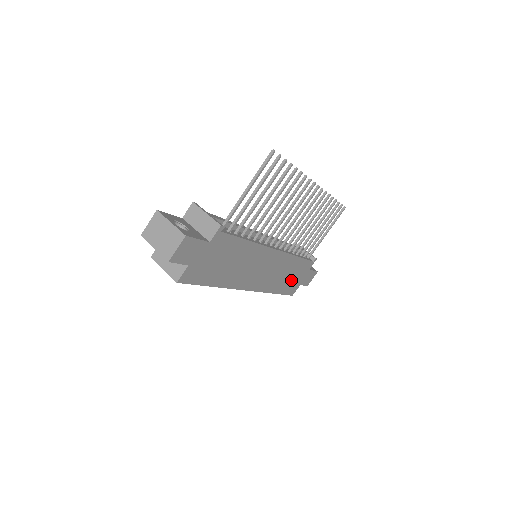
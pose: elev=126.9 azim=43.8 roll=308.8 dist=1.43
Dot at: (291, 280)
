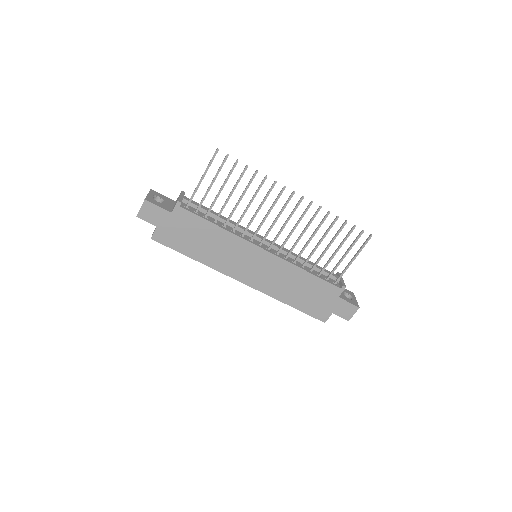
Dot at: (311, 299)
